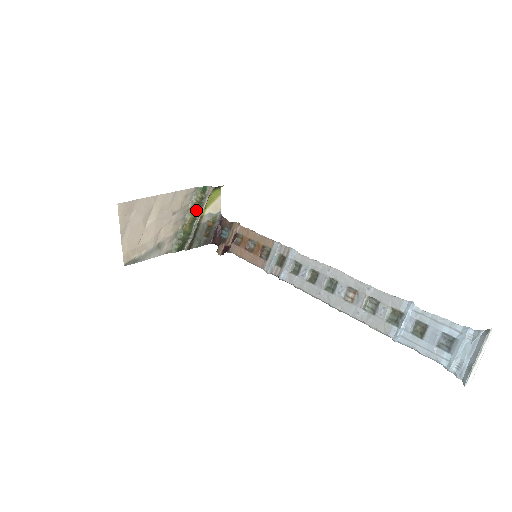
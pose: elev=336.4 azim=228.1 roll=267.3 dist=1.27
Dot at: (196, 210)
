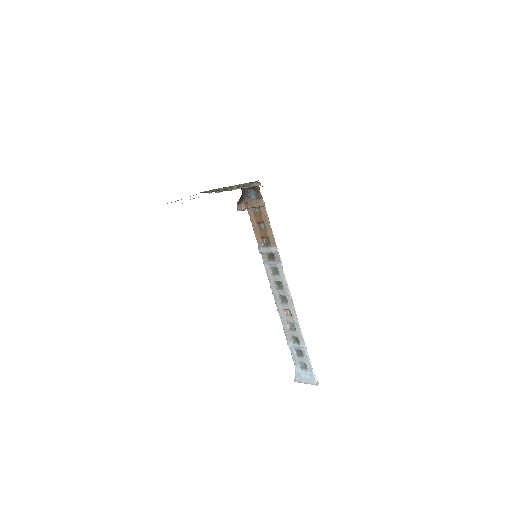
Dot at: (238, 187)
